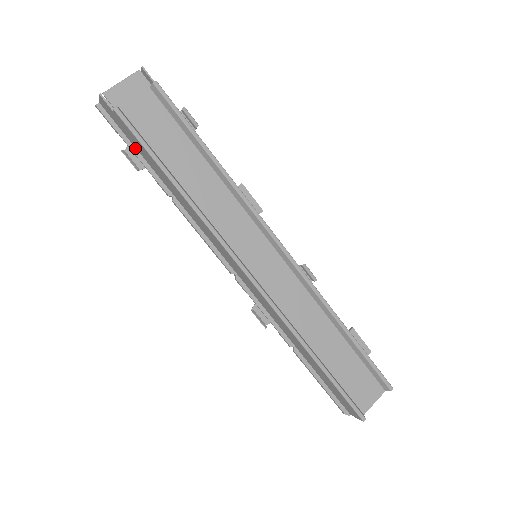
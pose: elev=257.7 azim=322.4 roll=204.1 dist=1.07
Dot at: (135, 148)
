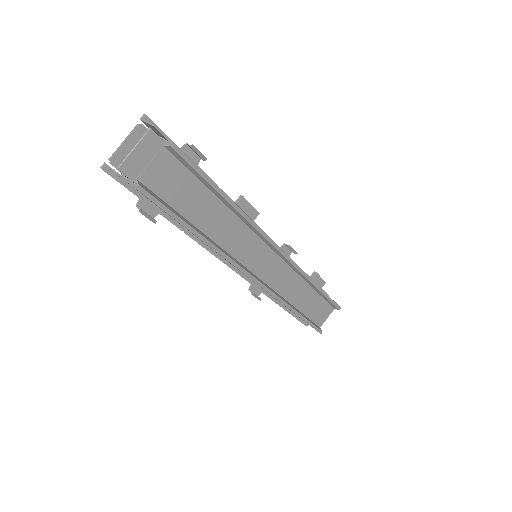
Dot at: (148, 200)
